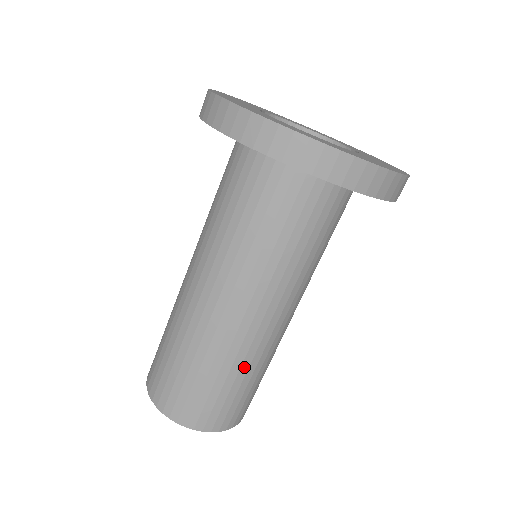
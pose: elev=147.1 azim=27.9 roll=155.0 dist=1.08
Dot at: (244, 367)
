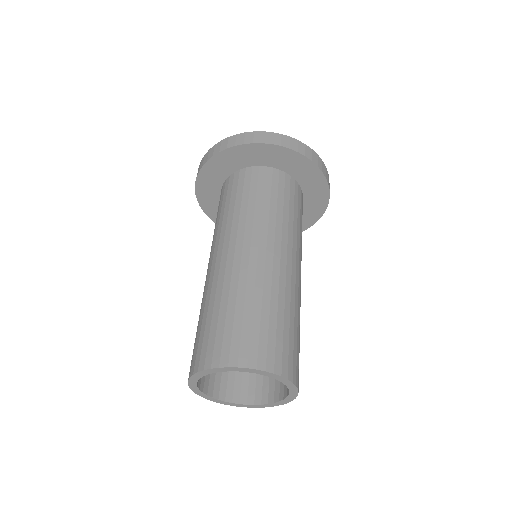
Dot at: occluded
